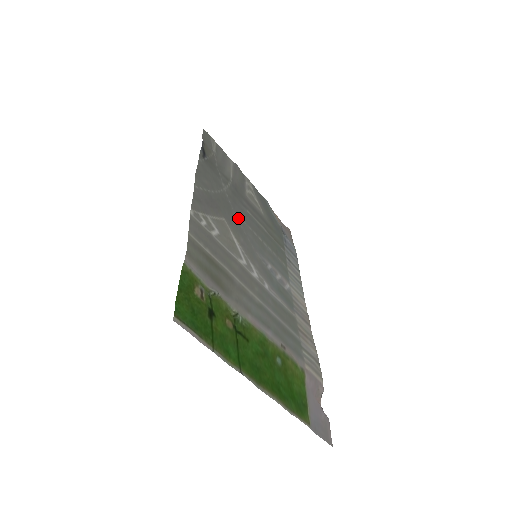
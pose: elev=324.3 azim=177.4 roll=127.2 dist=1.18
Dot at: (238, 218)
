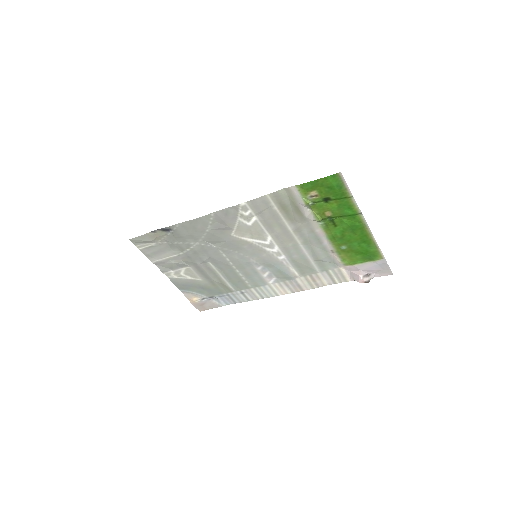
Dot at: (223, 250)
